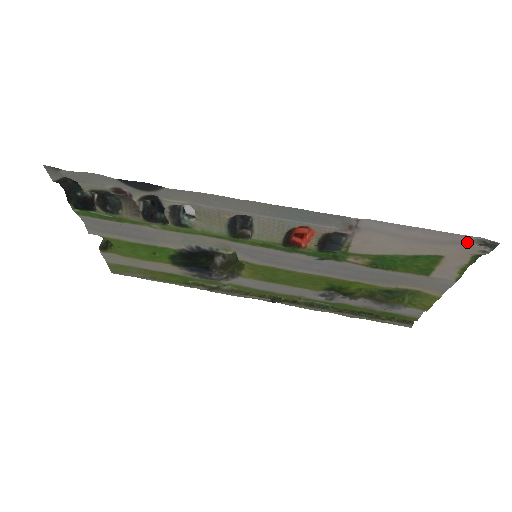
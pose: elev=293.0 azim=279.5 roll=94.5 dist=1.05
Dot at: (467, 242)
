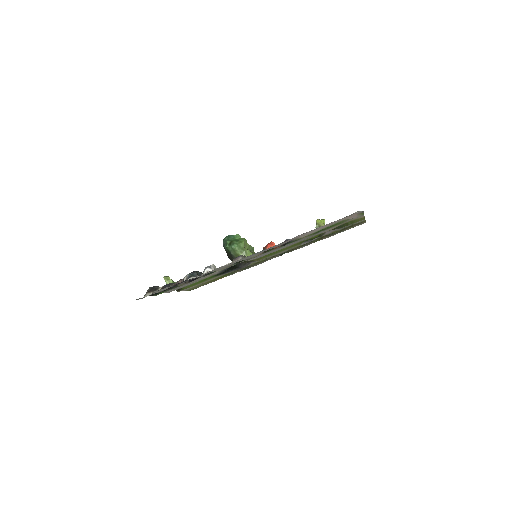
Dot at: occluded
